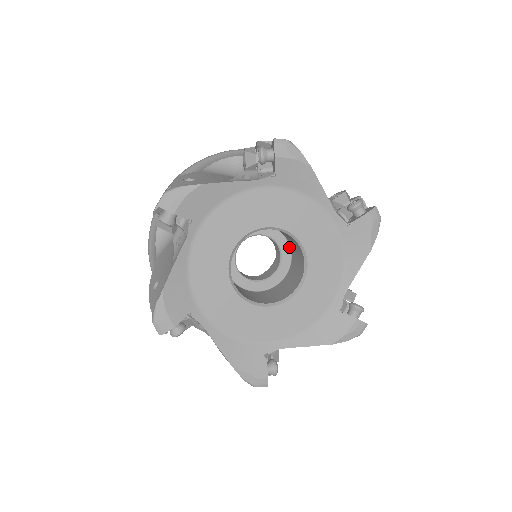
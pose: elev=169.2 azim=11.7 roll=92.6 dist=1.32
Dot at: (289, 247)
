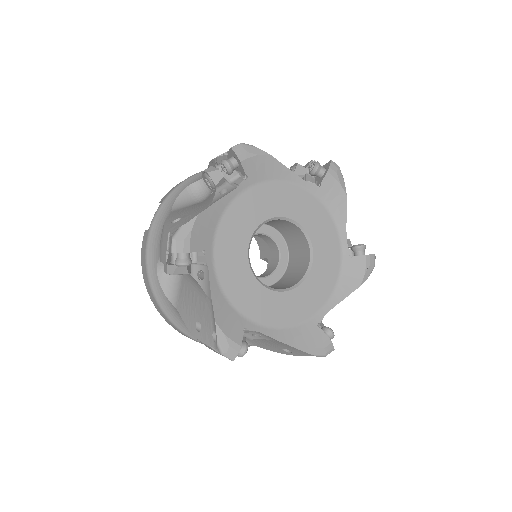
Dot at: (287, 261)
